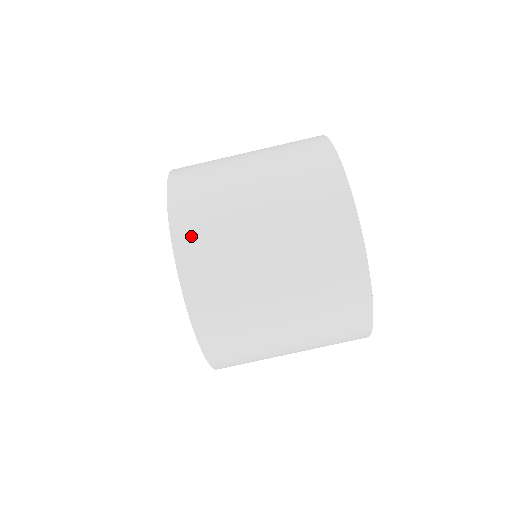
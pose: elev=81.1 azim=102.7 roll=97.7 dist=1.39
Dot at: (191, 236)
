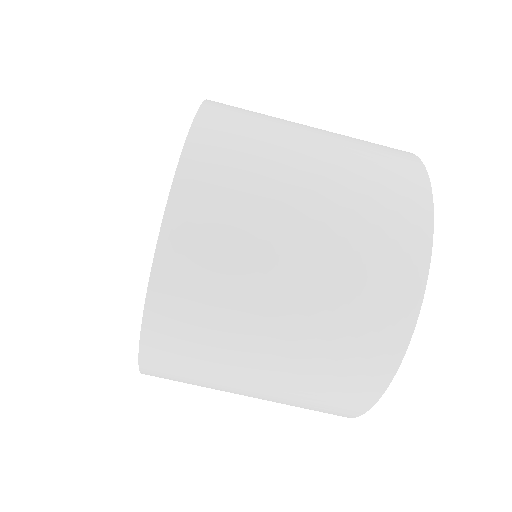
Dot at: (221, 126)
